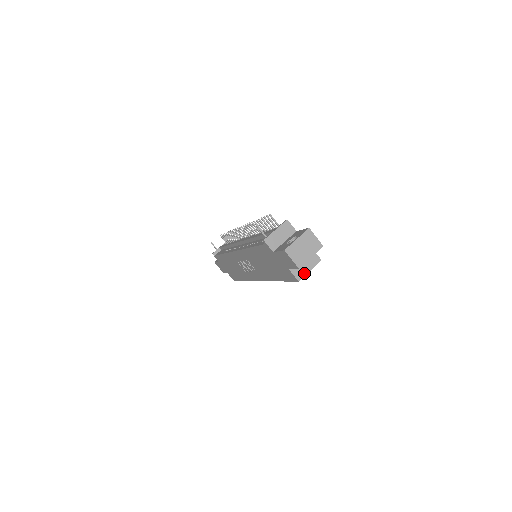
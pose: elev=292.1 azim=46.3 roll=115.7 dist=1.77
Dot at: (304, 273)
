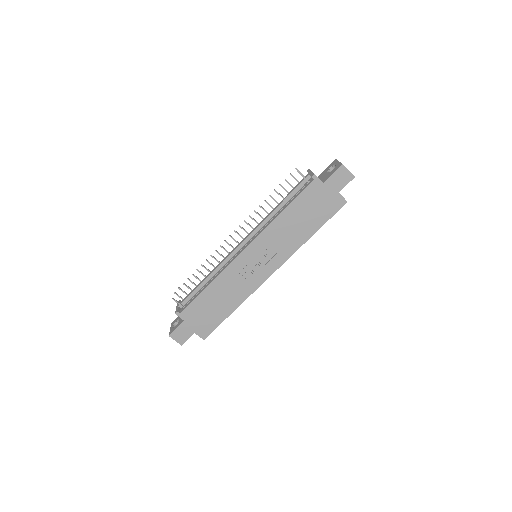
Dot at: occluded
